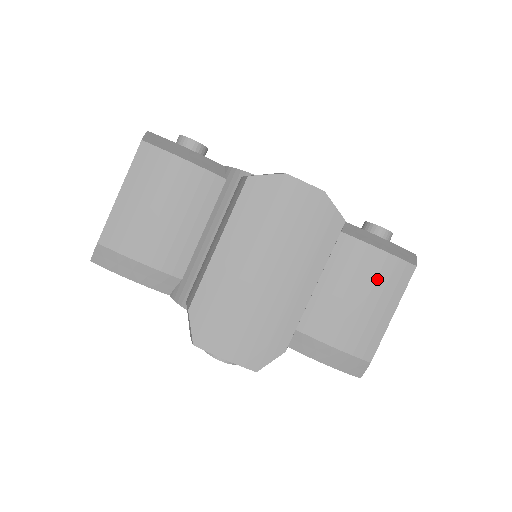
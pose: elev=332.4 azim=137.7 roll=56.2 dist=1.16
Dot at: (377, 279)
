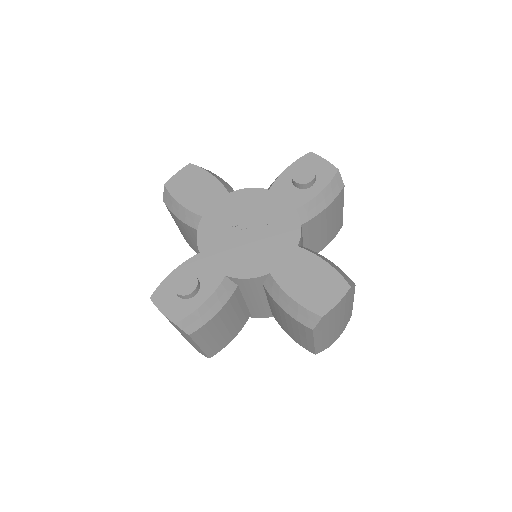
Dot at: occluded
